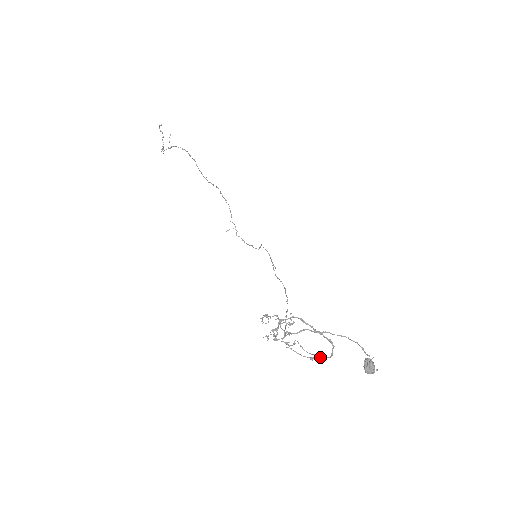
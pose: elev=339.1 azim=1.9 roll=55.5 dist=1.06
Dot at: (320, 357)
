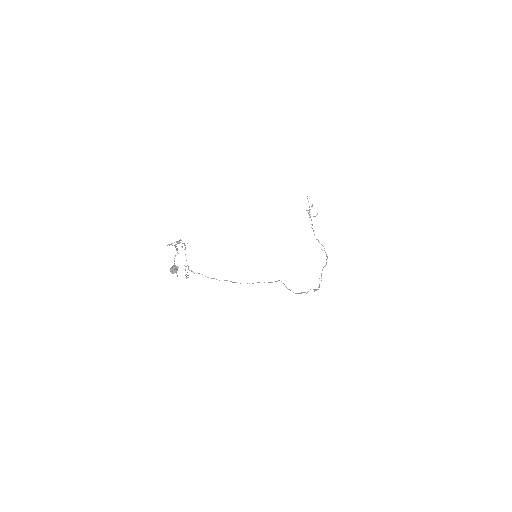
Dot at: (186, 276)
